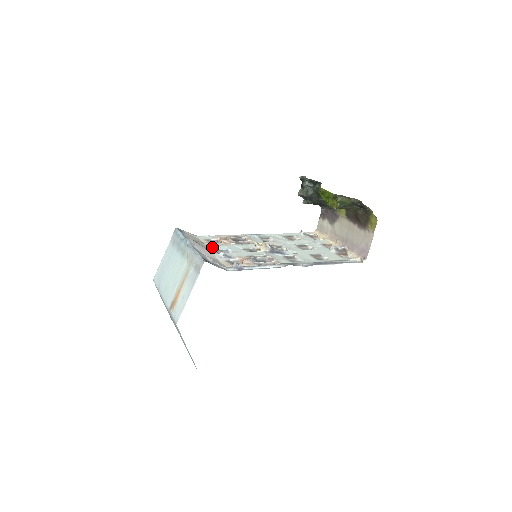
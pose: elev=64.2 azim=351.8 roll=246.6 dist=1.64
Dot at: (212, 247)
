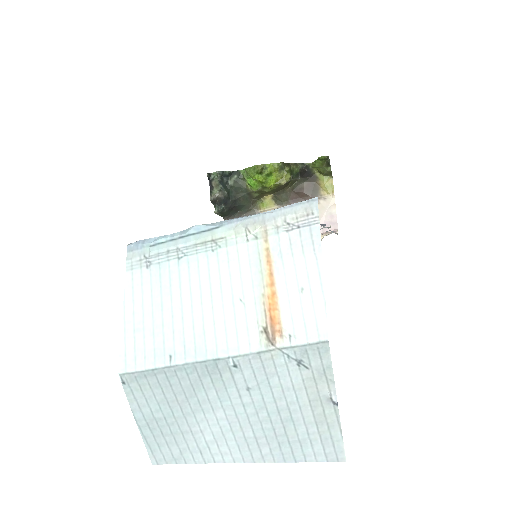
Dot at: occluded
